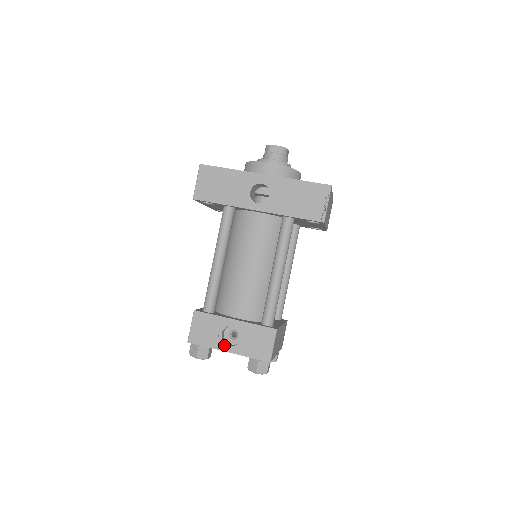
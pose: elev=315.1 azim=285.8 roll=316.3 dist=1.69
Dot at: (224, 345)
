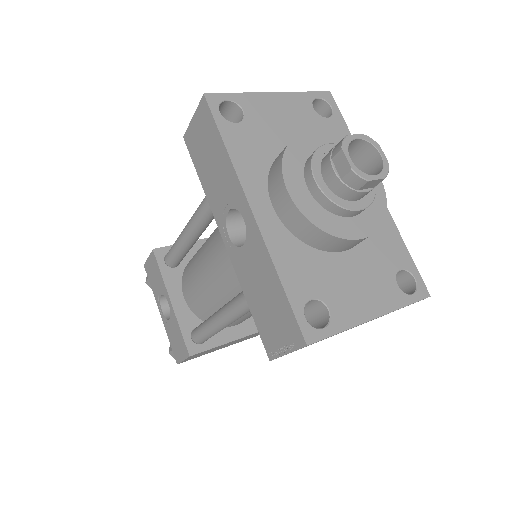
Dot at: (160, 305)
